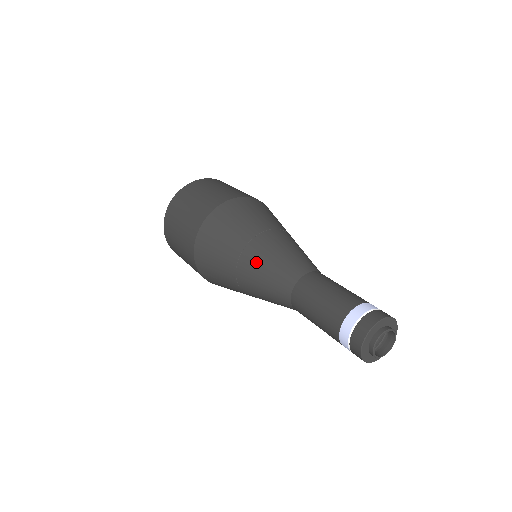
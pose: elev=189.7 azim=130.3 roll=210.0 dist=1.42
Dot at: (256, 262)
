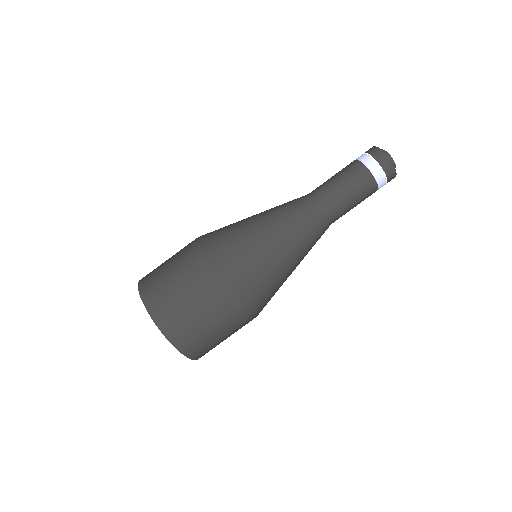
Dot at: (269, 211)
